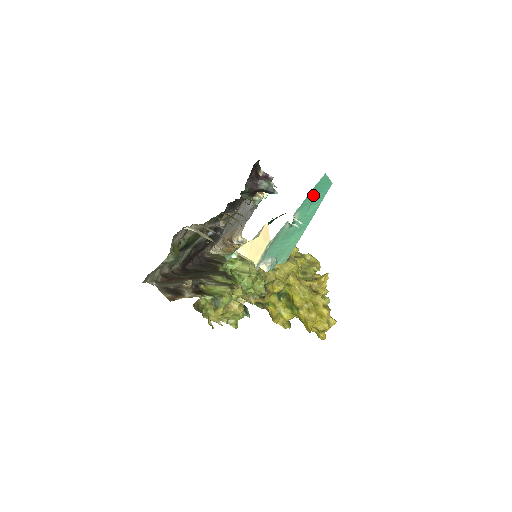
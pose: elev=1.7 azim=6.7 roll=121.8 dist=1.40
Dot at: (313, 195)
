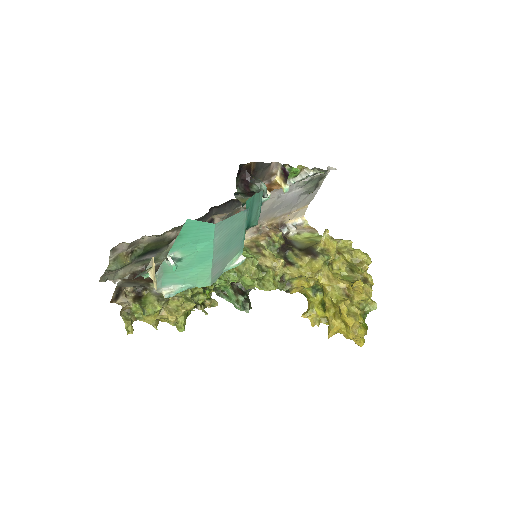
Dot at: (188, 236)
